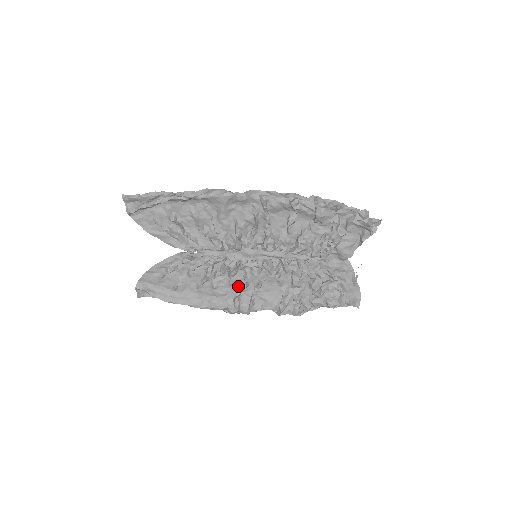
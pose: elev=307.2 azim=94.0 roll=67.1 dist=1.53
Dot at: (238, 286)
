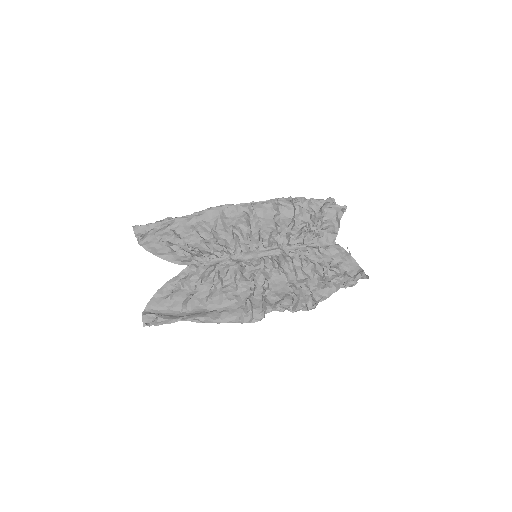
Dot at: (246, 290)
